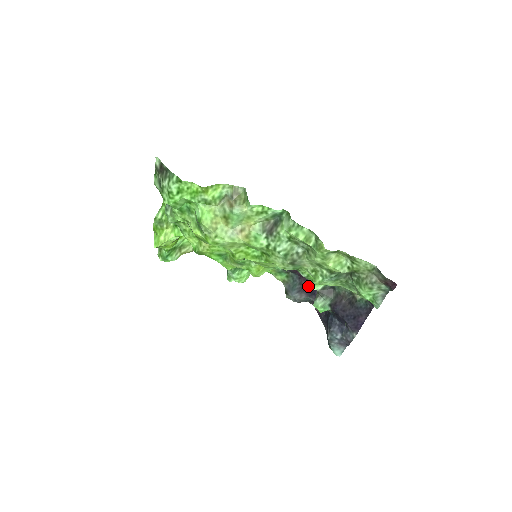
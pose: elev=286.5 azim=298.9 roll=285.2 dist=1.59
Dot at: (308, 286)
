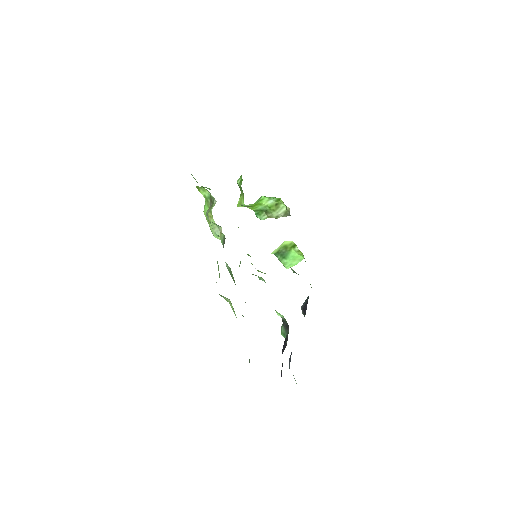
Dot at: (305, 308)
